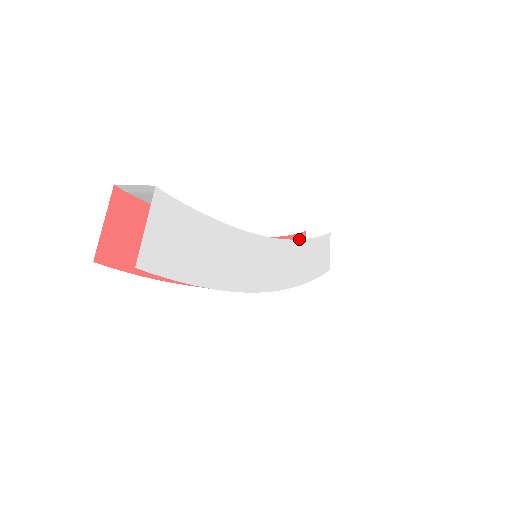
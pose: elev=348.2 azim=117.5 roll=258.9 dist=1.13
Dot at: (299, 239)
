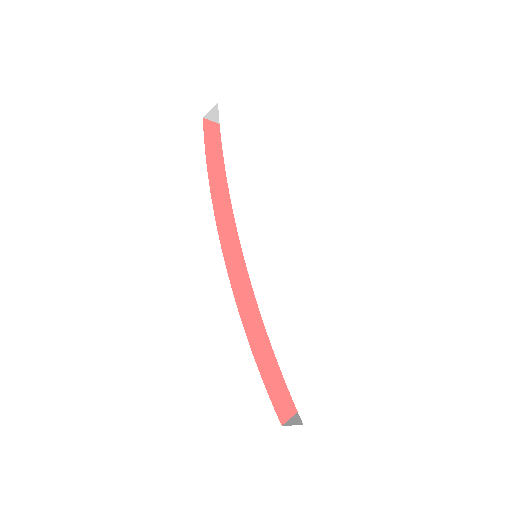
Dot at: occluded
